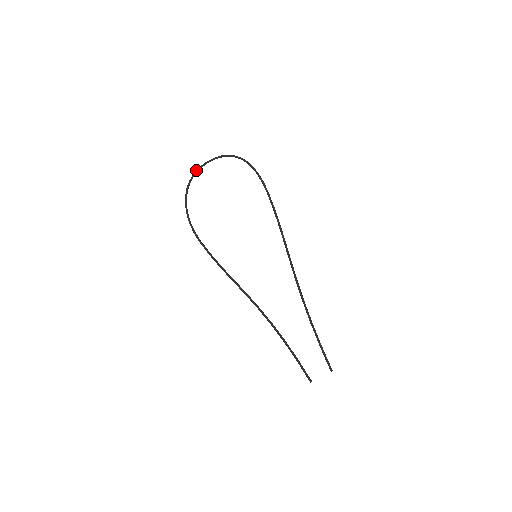
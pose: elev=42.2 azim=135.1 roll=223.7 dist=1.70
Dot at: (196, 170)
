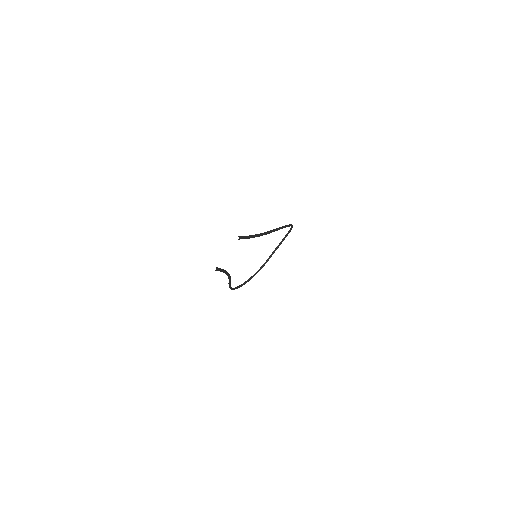
Dot at: (262, 266)
